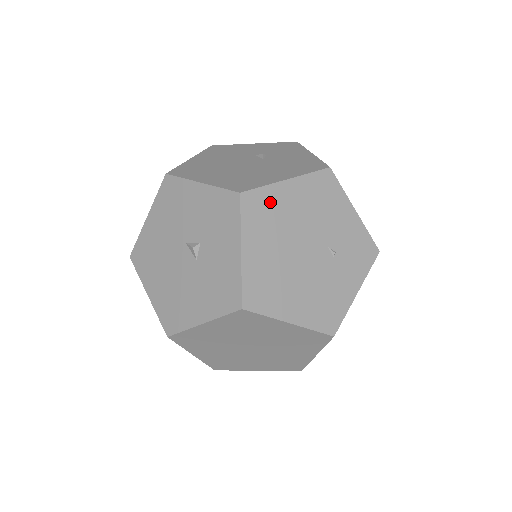
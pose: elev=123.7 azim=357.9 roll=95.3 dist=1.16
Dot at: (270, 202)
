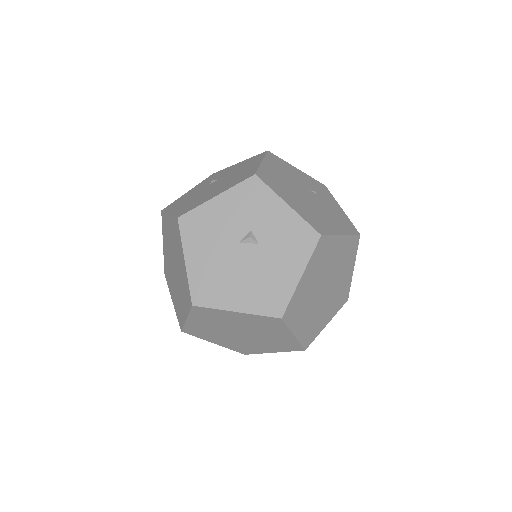
Dot at: (269, 175)
